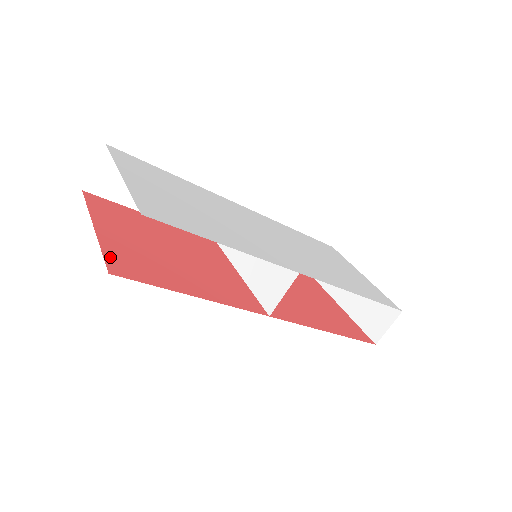
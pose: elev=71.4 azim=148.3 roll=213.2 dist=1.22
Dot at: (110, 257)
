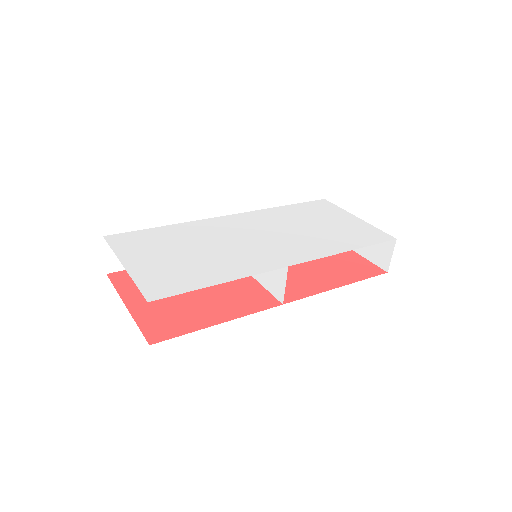
Dot at: (146, 329)
